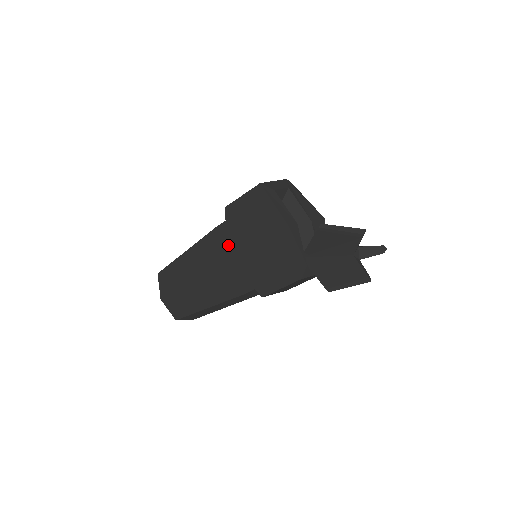
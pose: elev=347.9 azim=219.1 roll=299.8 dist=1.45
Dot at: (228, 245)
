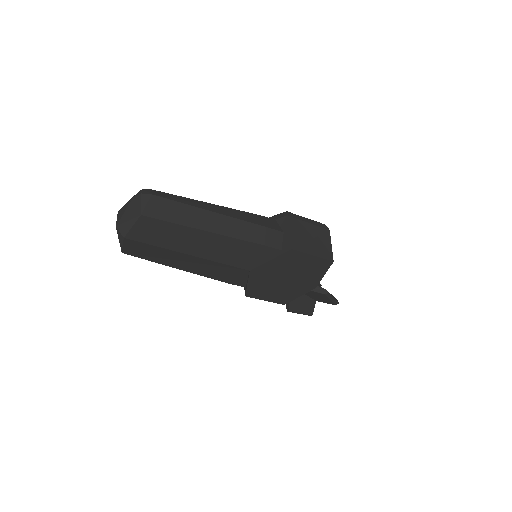
Dot at: (262, 265)
